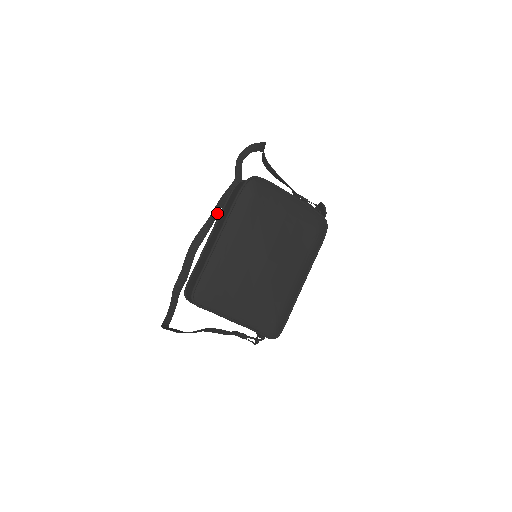
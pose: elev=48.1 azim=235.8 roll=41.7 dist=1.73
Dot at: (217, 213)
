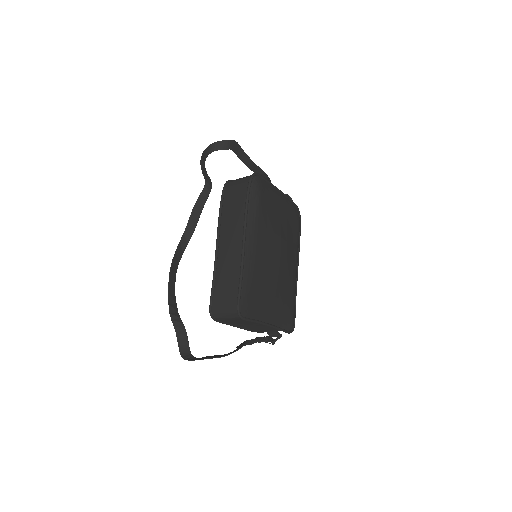
Dot at: (196, 221)
